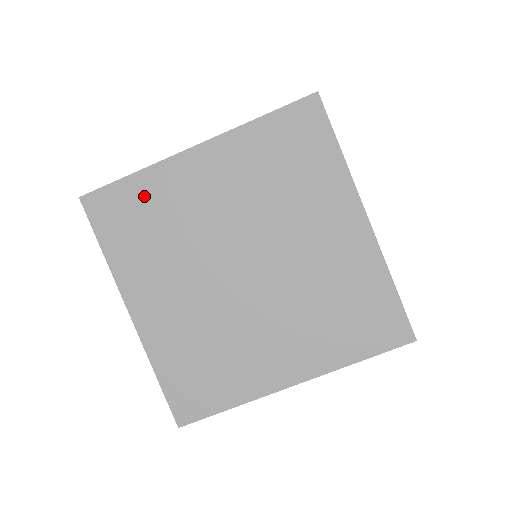
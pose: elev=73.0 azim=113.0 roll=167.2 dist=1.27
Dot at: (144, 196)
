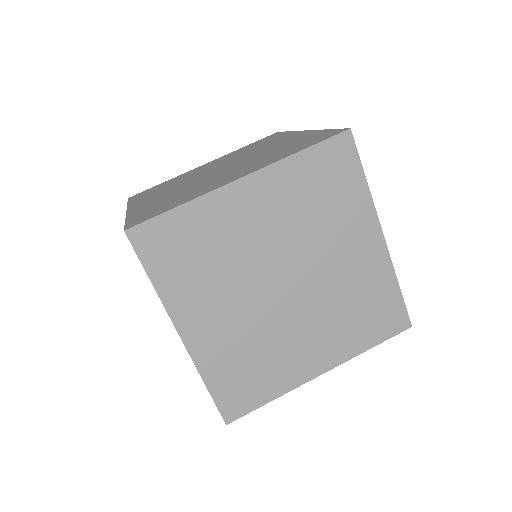
Dot at: (193, 226)
